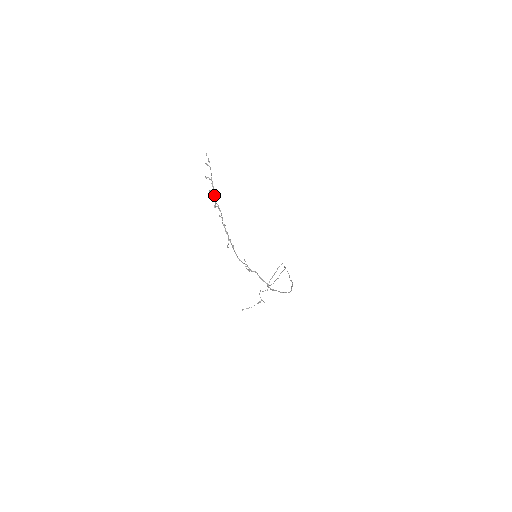
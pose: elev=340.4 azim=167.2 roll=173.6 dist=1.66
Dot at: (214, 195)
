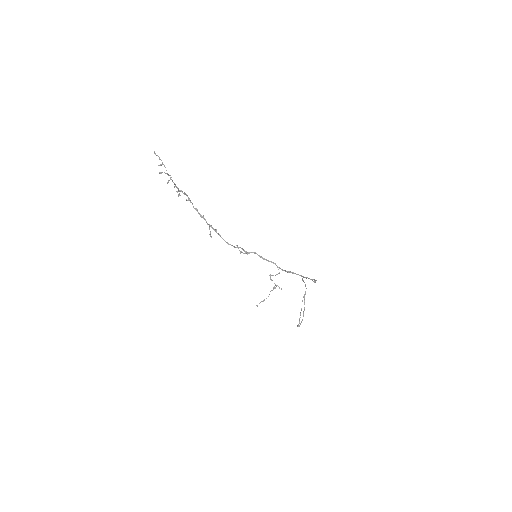
Dot at: (175, 186)
